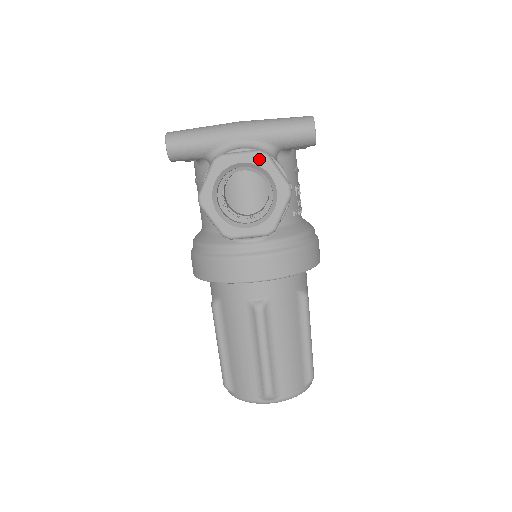
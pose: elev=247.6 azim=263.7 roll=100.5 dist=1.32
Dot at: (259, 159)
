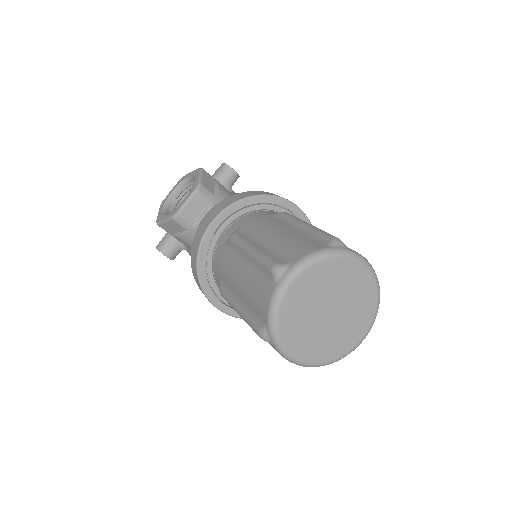
Dot at: (180, 181)
